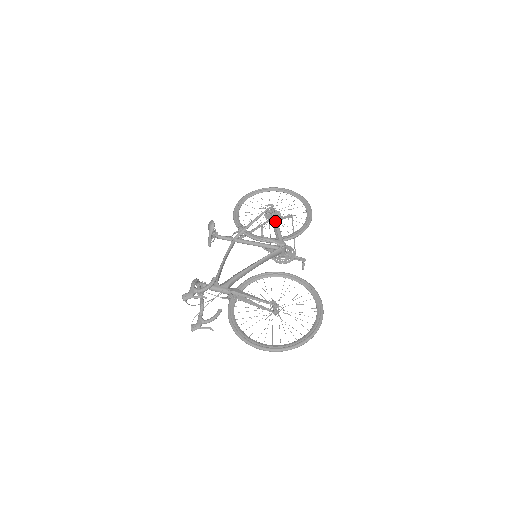
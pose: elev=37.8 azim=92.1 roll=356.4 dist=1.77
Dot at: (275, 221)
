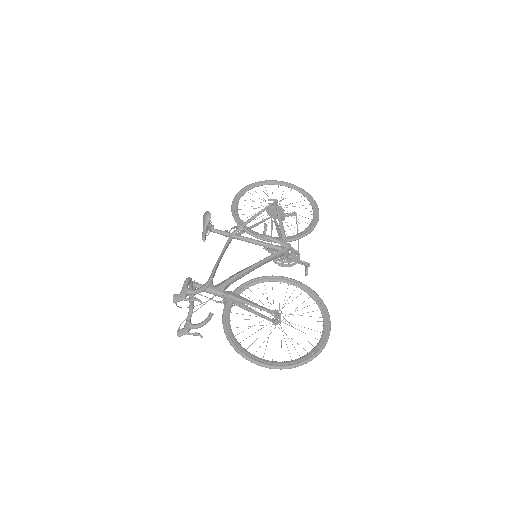
Dot at: (279, 218)
